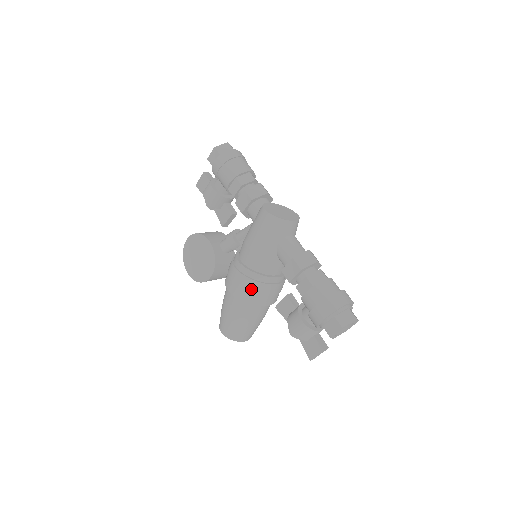
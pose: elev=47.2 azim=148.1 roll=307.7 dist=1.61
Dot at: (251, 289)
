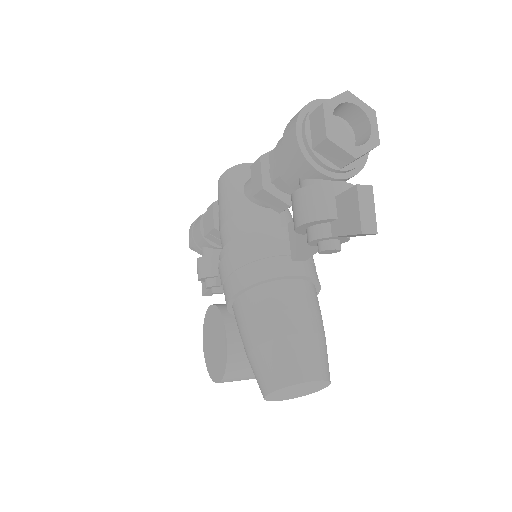
Dot at: (240, 261)
